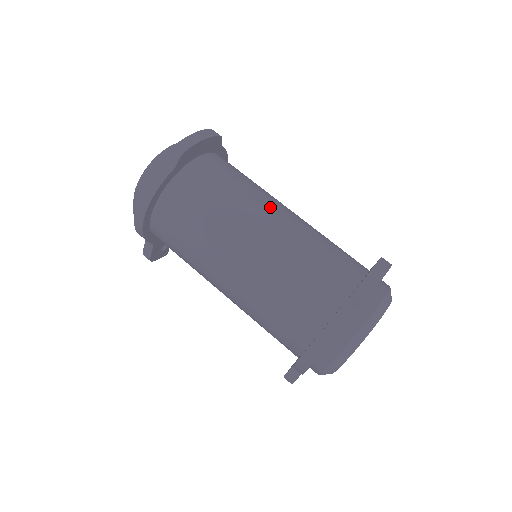
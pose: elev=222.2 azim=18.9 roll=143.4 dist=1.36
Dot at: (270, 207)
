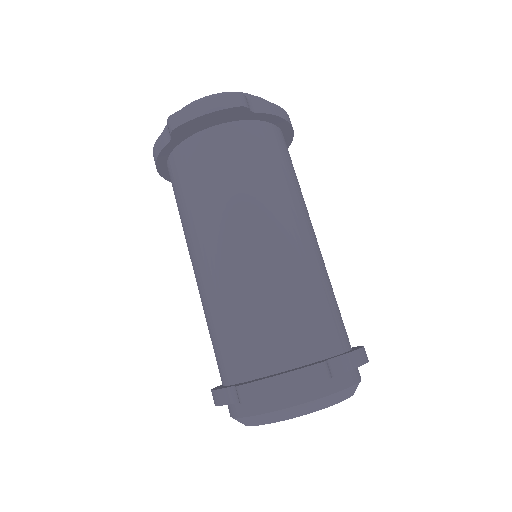
Dot at: (245, 227)
